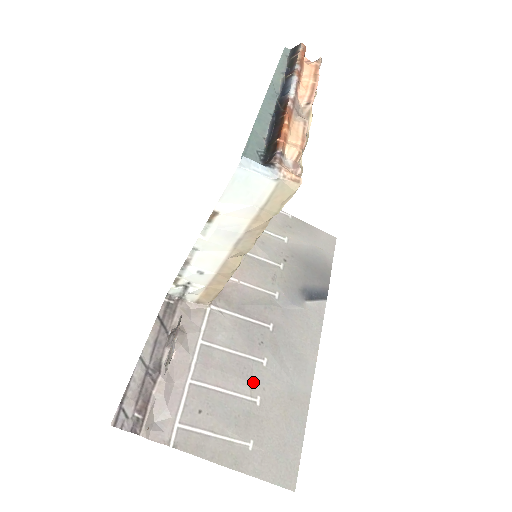
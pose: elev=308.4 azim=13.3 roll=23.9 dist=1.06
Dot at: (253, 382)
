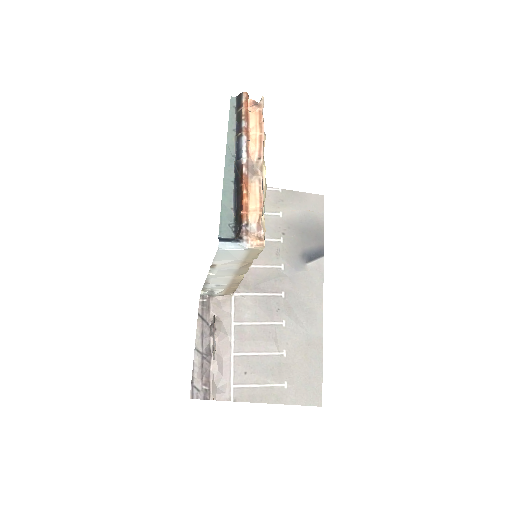
Dot at: (278, 341)
